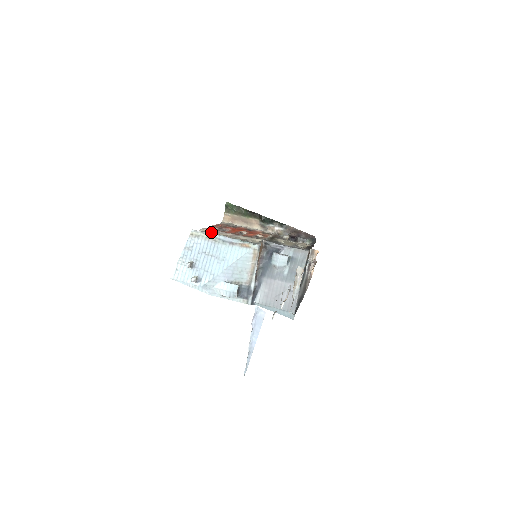
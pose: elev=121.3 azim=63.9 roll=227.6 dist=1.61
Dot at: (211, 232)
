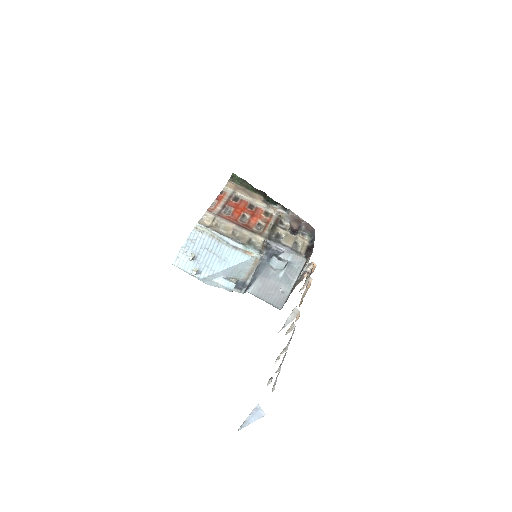
Dot at: (215, 220)
